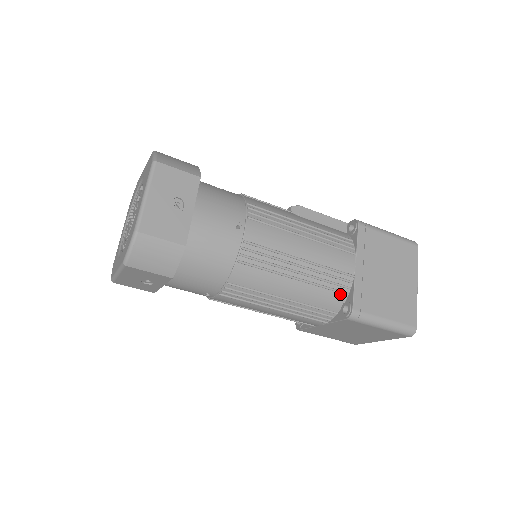
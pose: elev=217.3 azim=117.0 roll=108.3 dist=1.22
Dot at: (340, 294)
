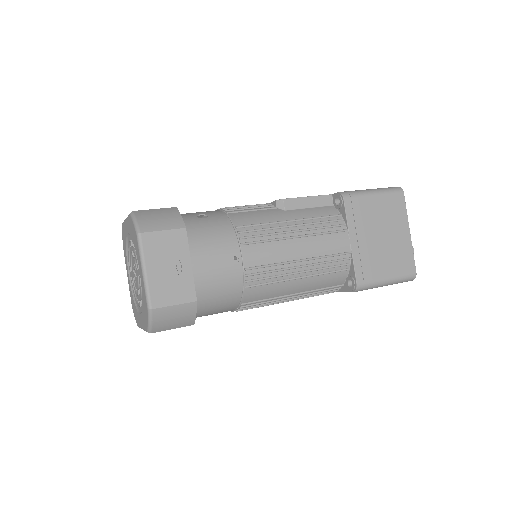
Dot at: (342, 272)
